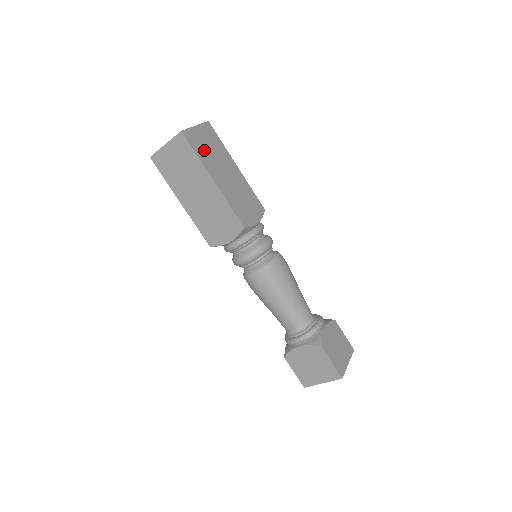
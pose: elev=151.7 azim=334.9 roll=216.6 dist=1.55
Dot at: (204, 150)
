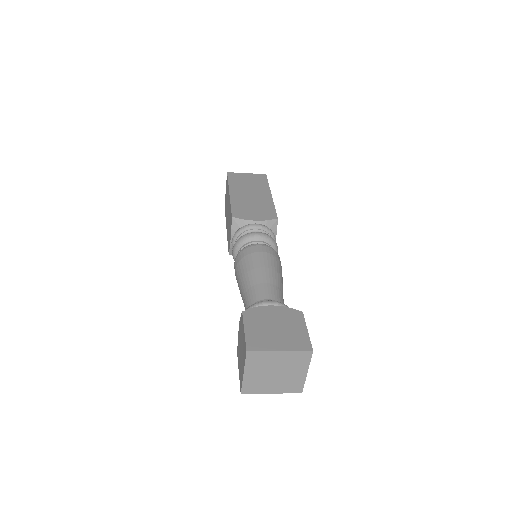
Dot at: (240, 182)
